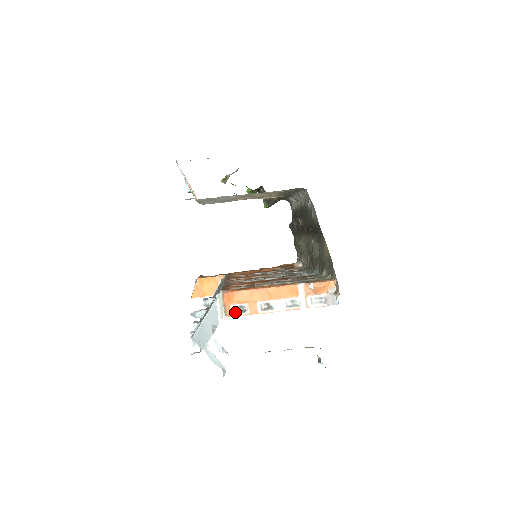
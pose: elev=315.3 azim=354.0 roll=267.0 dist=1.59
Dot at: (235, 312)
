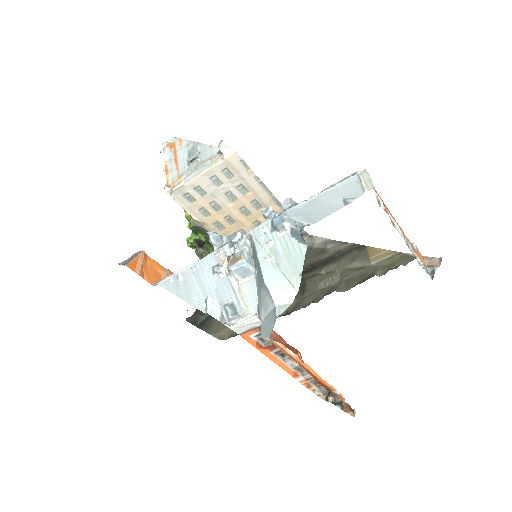
Dot at: (377, 199)
